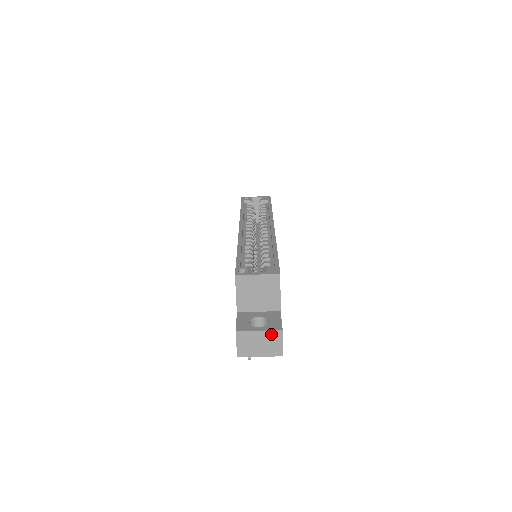
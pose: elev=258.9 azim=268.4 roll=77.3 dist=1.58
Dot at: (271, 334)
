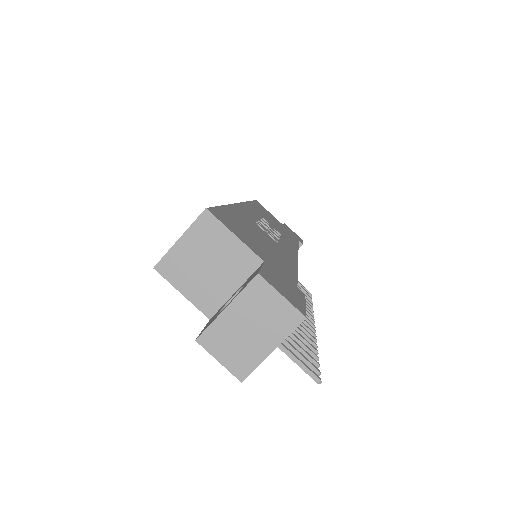
Dot at: (249, 296)
